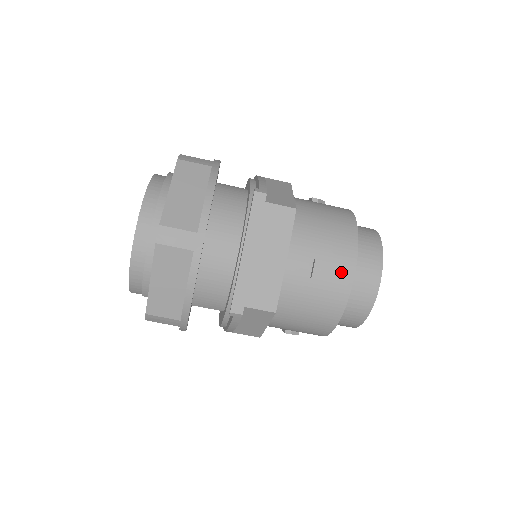
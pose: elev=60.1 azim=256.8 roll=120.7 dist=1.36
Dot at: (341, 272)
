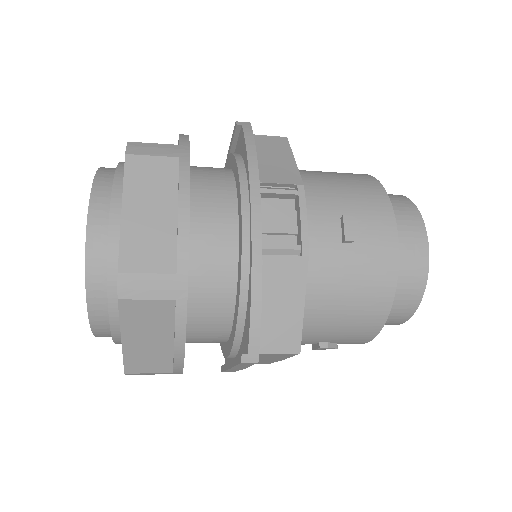
Dot at: (350, 343)
